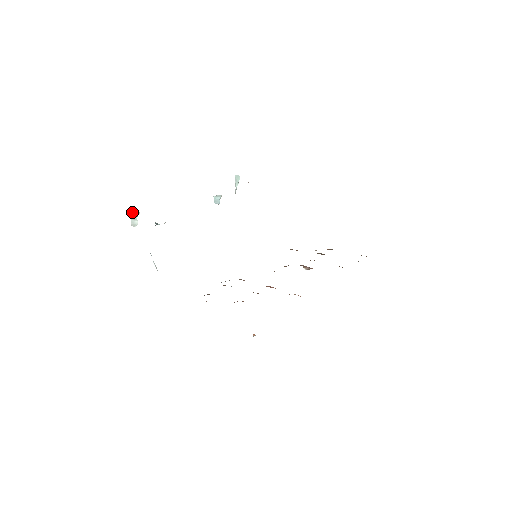
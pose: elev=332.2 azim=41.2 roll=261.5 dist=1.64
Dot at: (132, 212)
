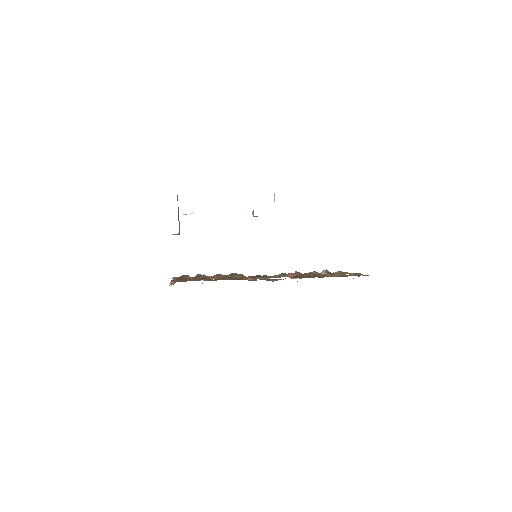
Dot at: occluded
